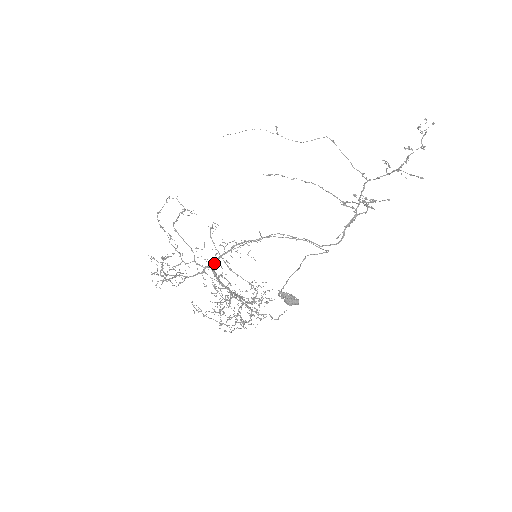
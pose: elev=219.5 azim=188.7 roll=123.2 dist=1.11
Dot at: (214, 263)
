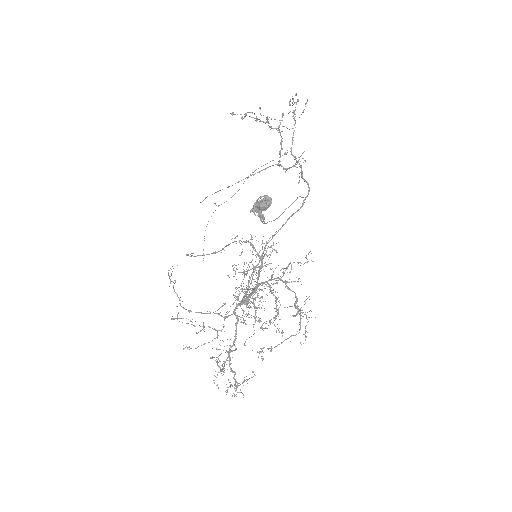
Dot at: occluded
